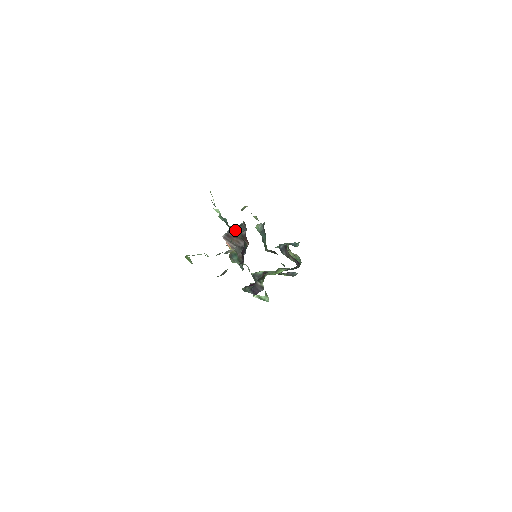
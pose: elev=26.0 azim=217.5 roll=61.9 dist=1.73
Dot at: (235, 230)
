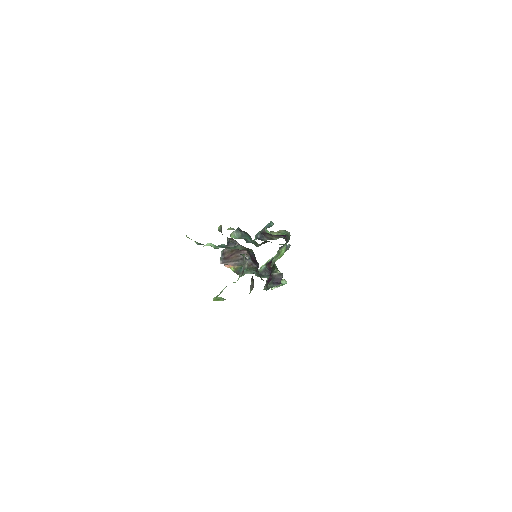
Dot at: (236, 247)
